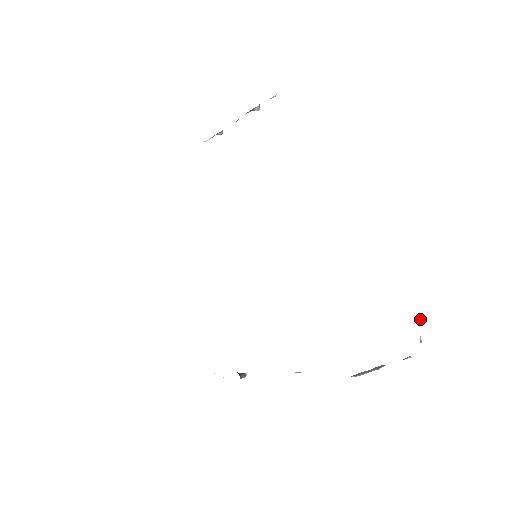
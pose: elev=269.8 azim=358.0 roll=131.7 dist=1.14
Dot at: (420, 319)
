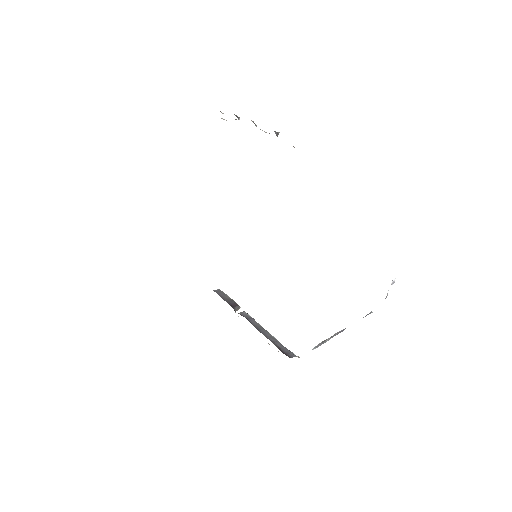
Dot at: (393, 279)
